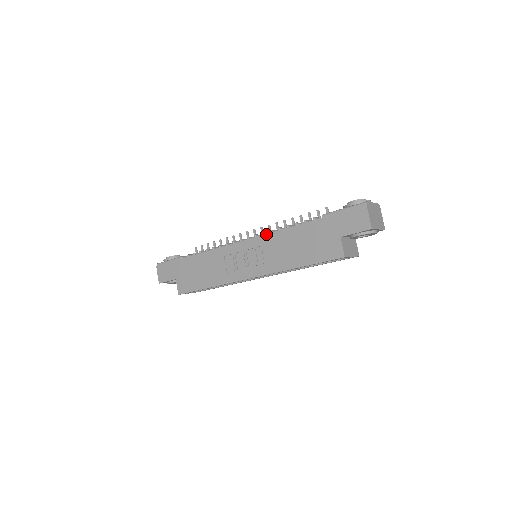
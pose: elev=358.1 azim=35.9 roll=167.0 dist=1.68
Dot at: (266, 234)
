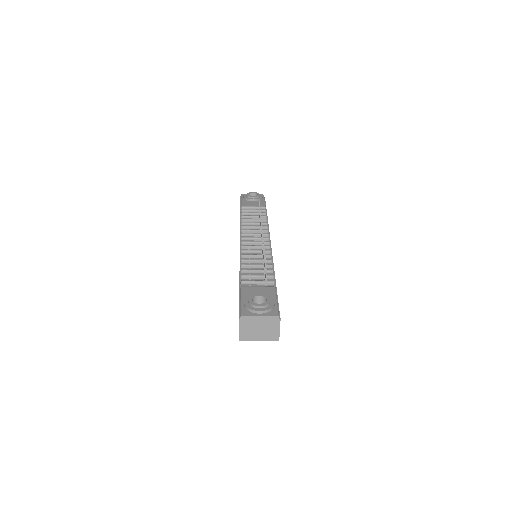
Dot at: occluded
